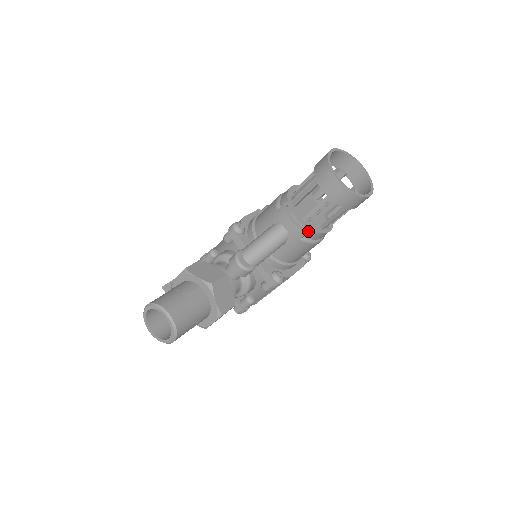
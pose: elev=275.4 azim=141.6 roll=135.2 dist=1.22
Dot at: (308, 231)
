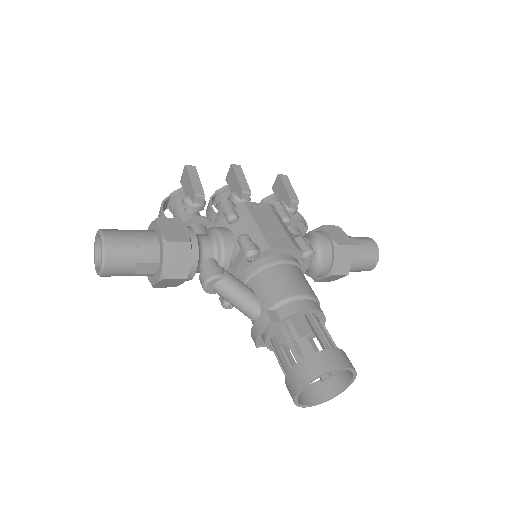
Dot at: (261, 346)
